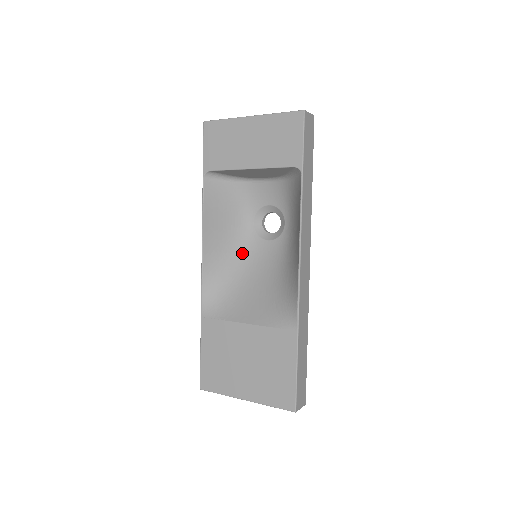
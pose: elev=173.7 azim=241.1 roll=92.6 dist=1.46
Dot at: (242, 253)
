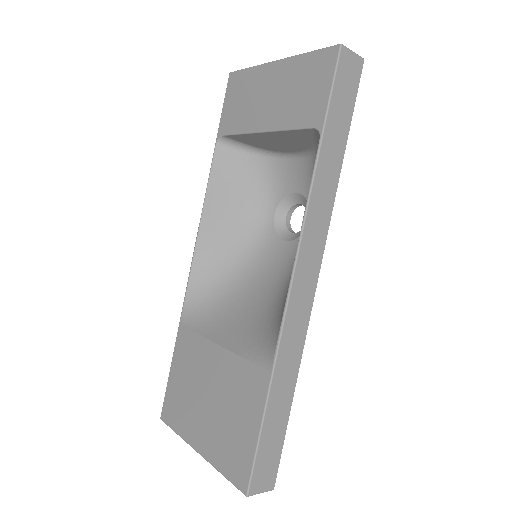
Dot at: (250, 252)
